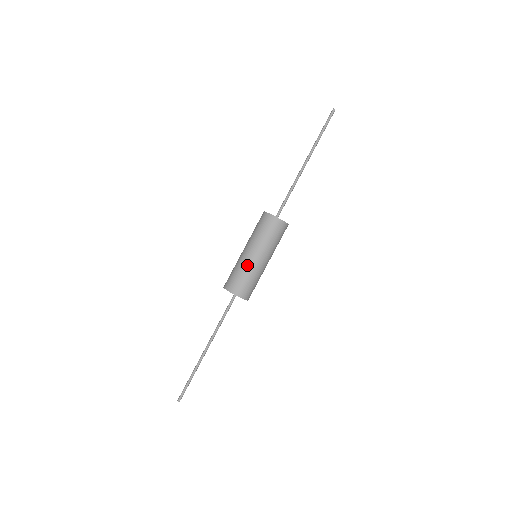
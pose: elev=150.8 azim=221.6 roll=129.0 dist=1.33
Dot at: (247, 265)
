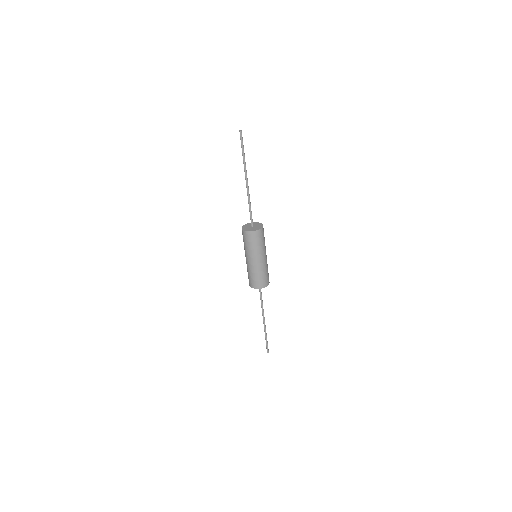
Dot at: (256, 269)
